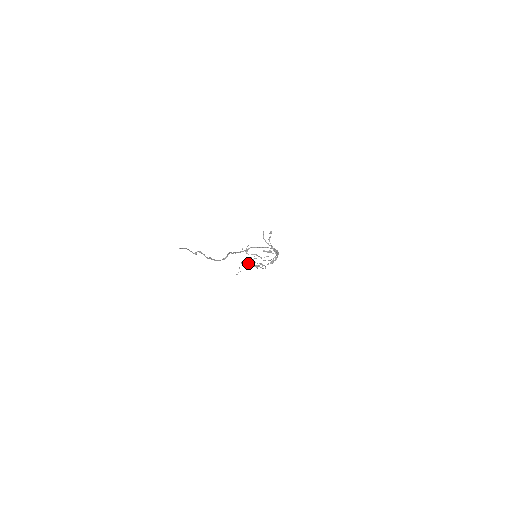
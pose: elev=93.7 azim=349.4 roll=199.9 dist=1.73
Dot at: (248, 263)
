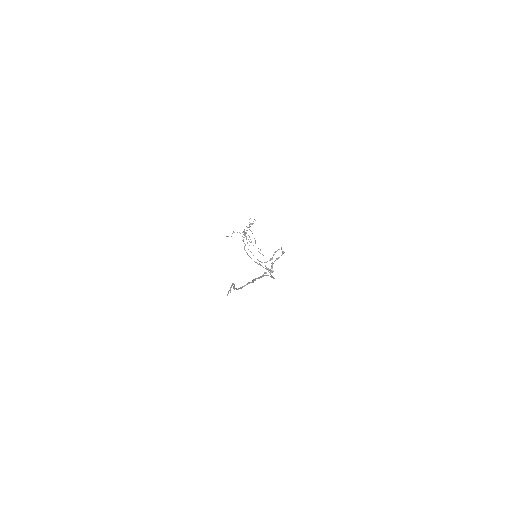
Dot at: occluded
